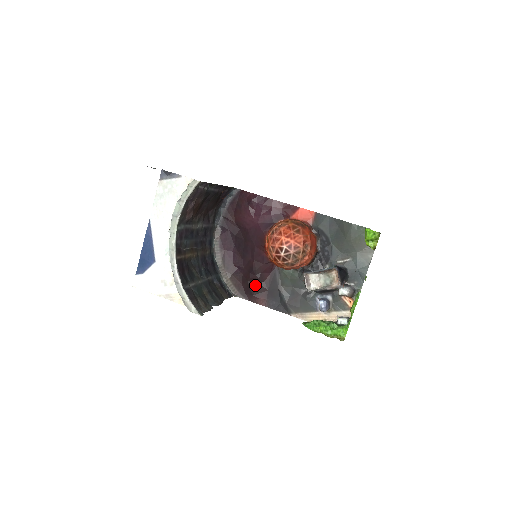
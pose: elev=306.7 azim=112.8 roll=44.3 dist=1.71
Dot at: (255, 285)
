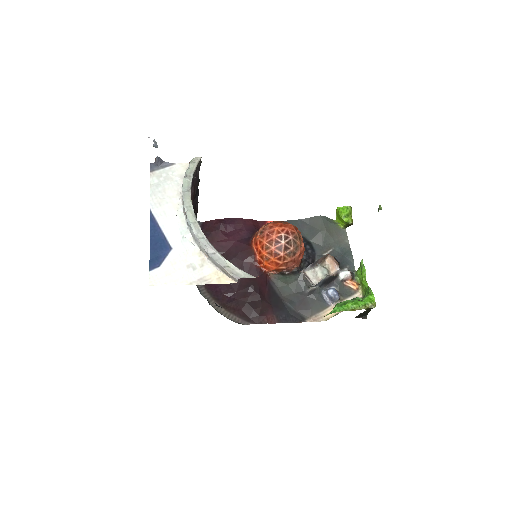
Dot at: (257, 303)
